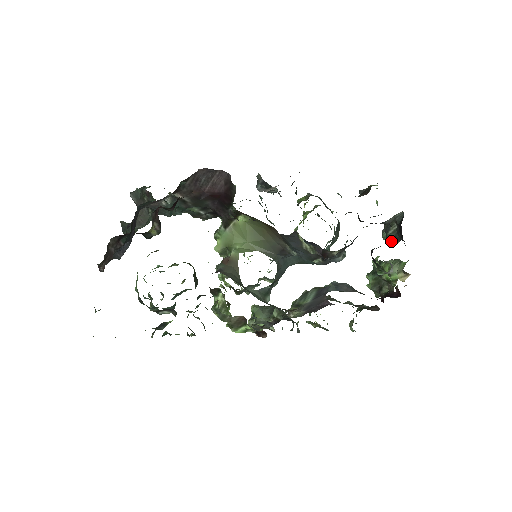
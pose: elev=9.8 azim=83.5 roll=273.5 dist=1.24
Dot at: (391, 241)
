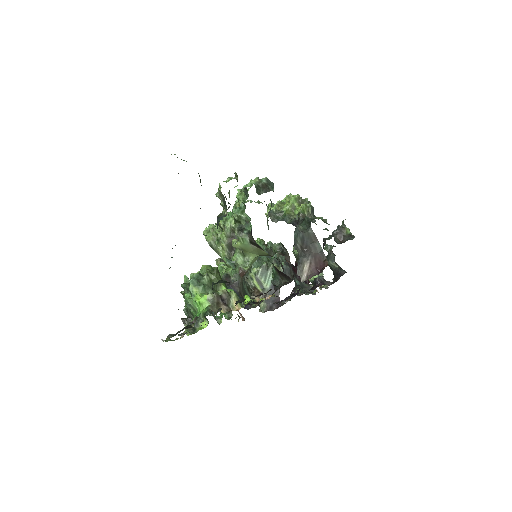
Dot at: (328, 265)
